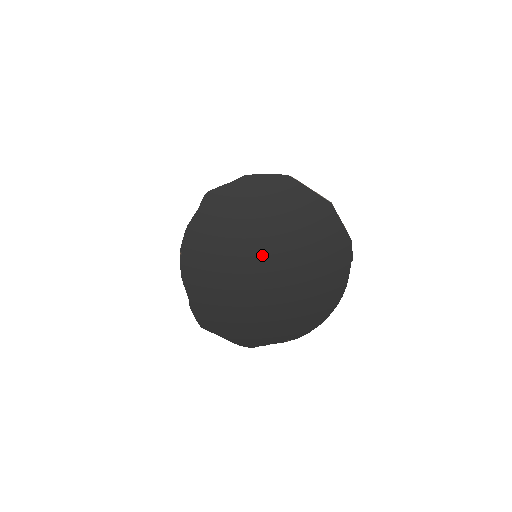
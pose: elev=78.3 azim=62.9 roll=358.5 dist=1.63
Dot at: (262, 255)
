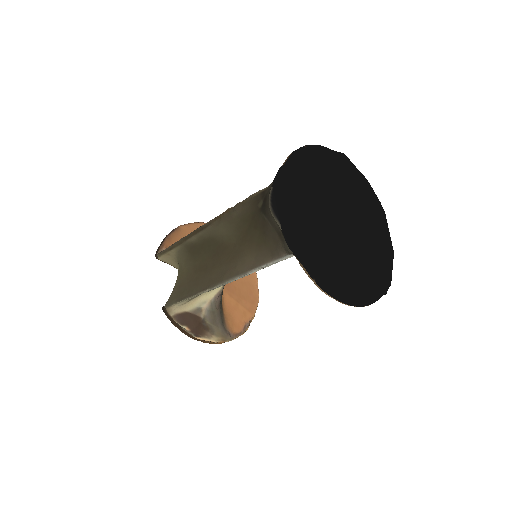
Dot at: (344, 217)
